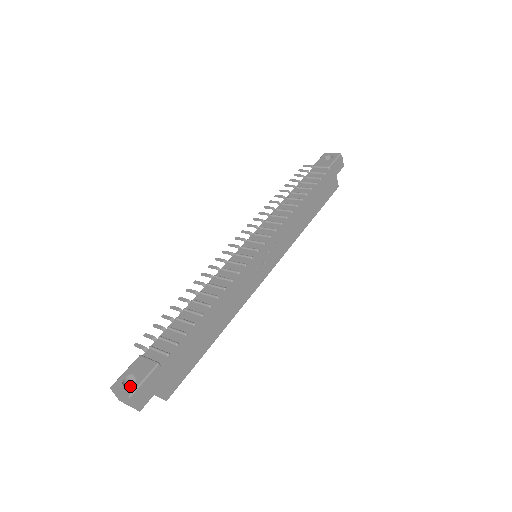
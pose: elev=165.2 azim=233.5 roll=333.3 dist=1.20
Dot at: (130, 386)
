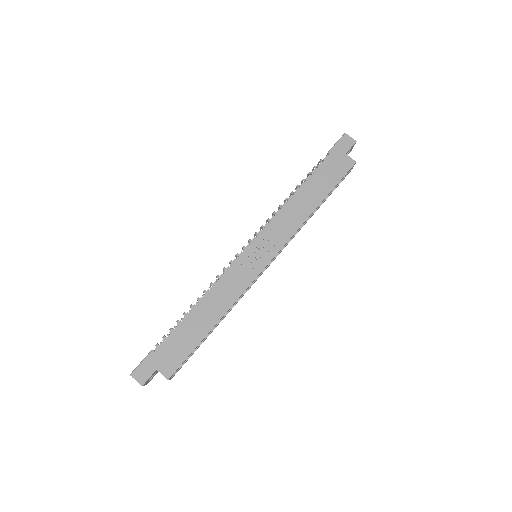
Dot at: (136, 368)
